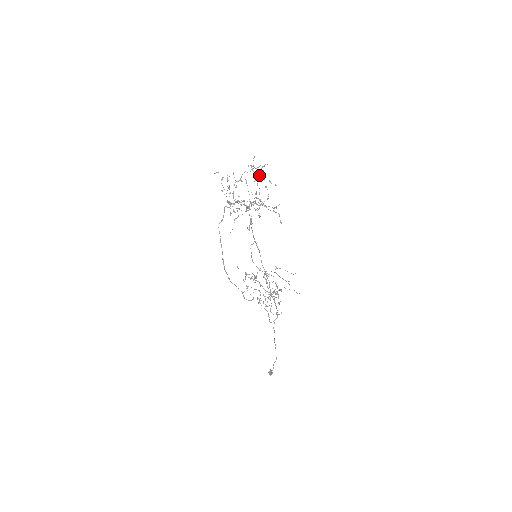
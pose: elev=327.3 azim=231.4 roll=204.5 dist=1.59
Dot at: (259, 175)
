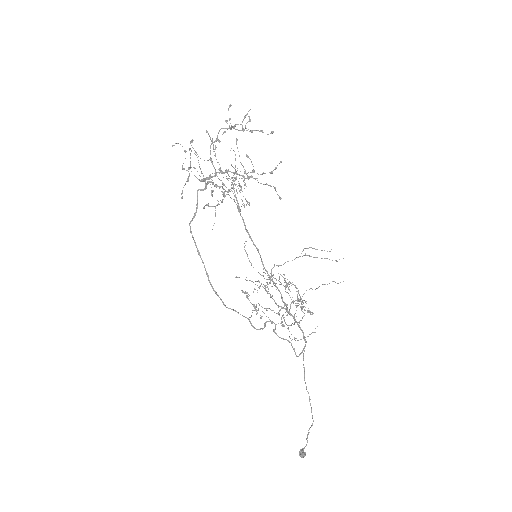
Dot at: (242, 129)
